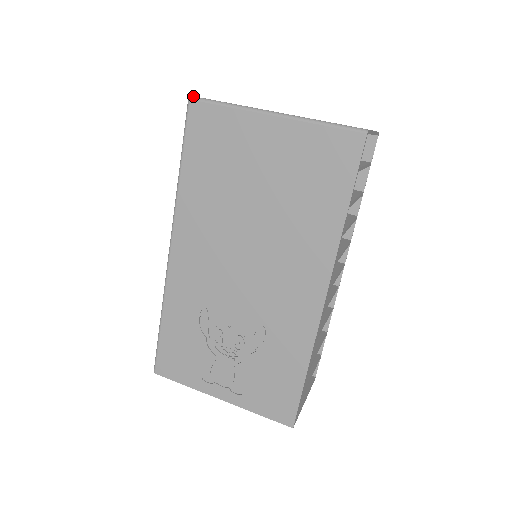
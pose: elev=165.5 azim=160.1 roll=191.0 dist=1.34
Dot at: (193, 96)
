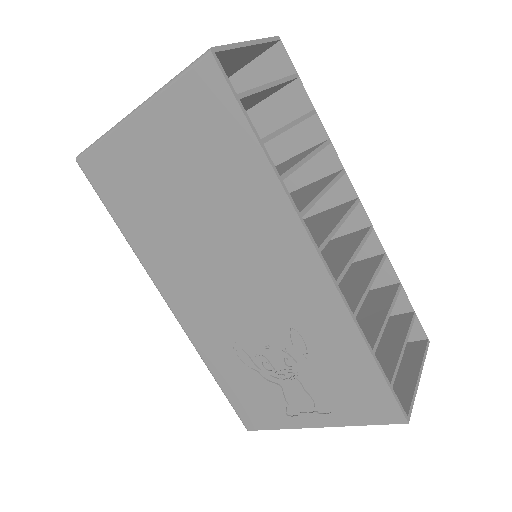
Dot at: (77, 156)
